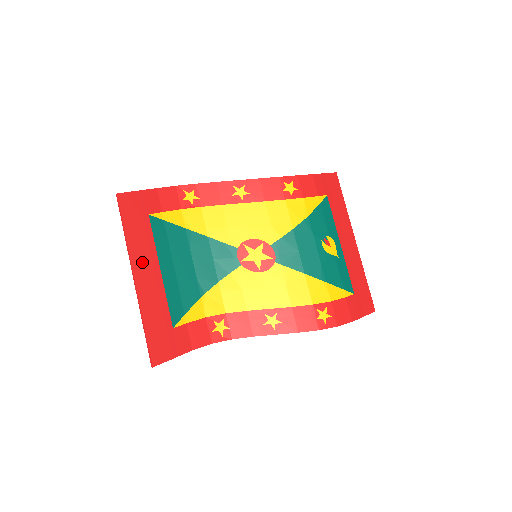
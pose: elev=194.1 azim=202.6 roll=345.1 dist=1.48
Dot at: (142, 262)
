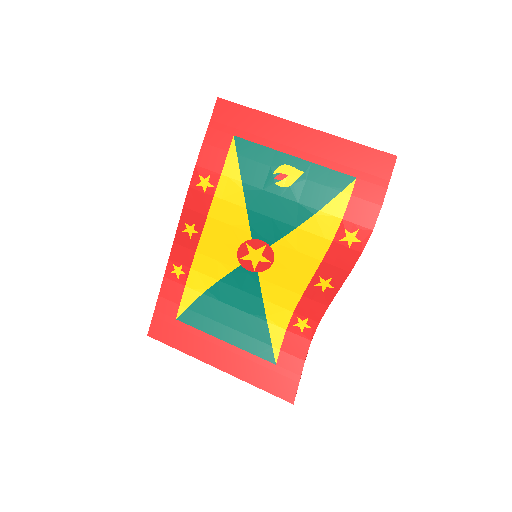
Dot at: (209, 353)
